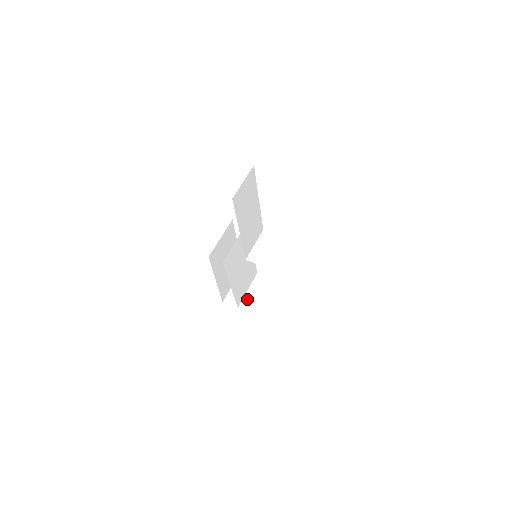
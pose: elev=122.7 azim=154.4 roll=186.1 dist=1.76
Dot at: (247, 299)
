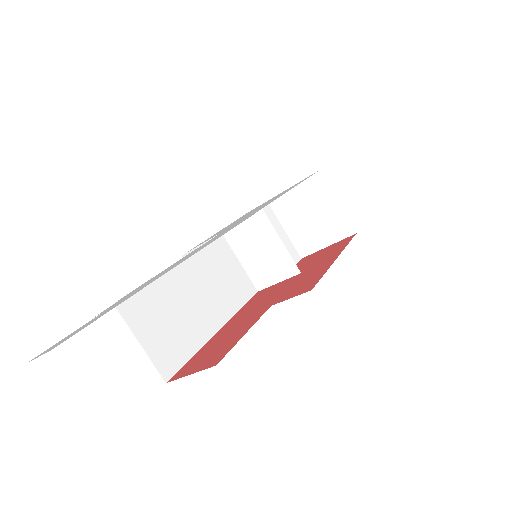
Dot at: (297, 241)
